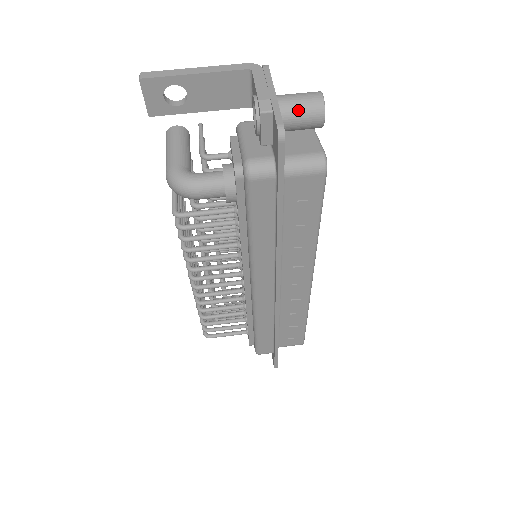
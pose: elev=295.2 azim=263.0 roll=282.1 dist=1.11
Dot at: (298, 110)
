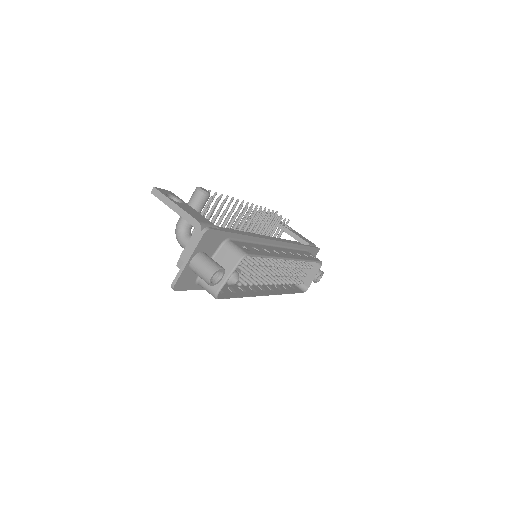
Dot at: (198, 274)
